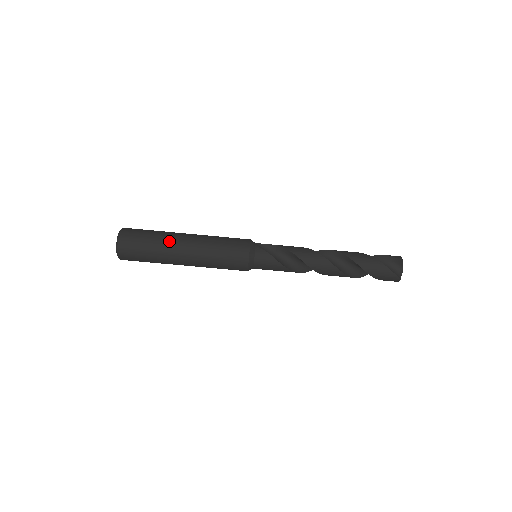
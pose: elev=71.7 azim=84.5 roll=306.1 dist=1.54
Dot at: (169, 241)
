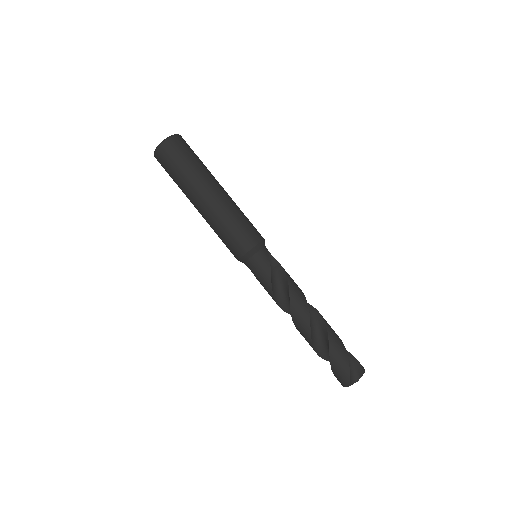
Dot at: (206, 176)
